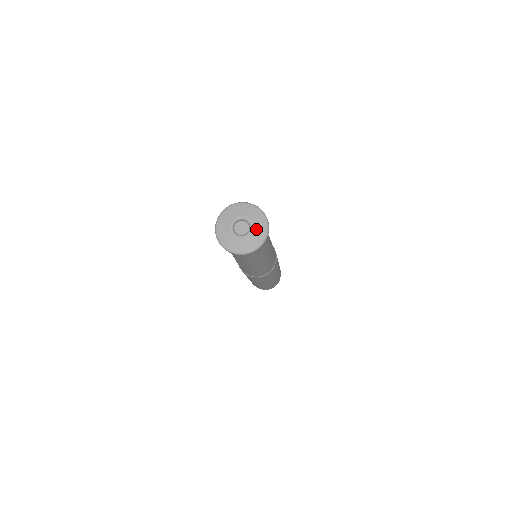
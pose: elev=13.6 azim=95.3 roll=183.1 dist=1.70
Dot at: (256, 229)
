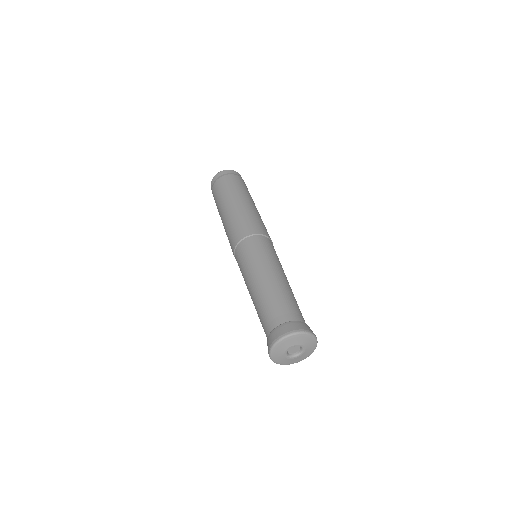
Dot at: (308, 350)
